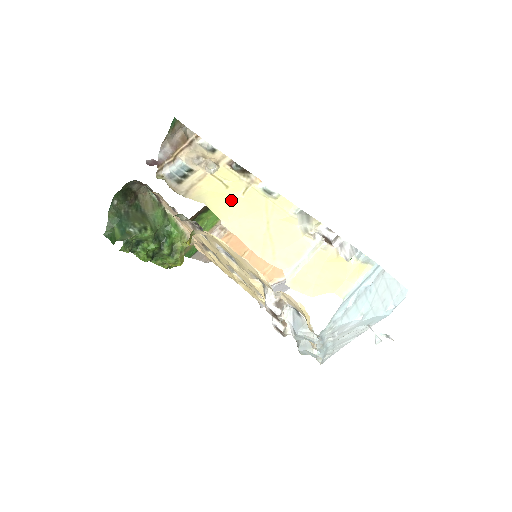
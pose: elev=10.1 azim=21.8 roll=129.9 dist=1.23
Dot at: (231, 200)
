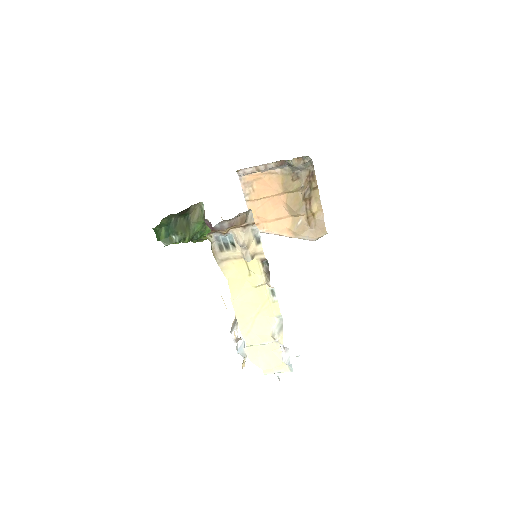
Dot at: (246, 286)
